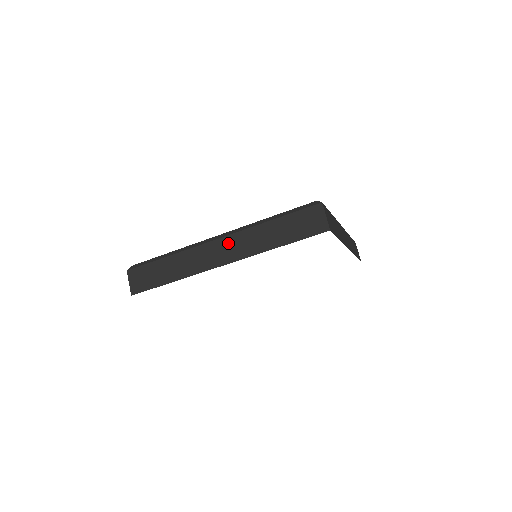
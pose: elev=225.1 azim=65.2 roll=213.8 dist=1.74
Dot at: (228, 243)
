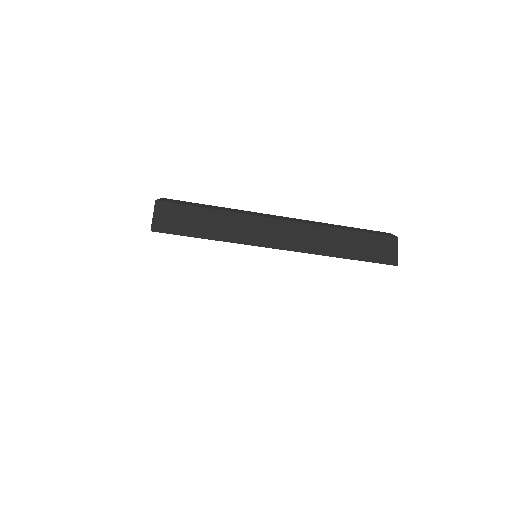
Dot at: (294, 229)
